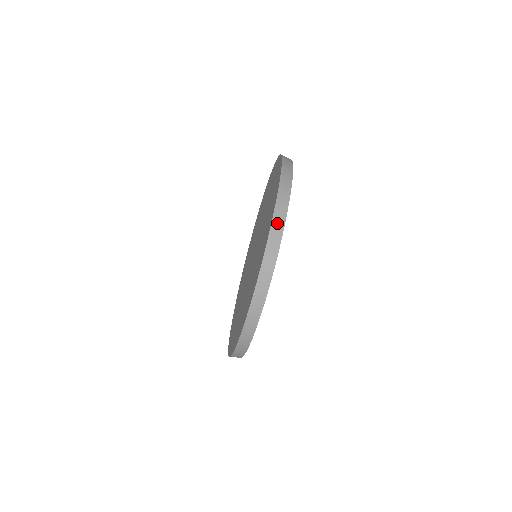
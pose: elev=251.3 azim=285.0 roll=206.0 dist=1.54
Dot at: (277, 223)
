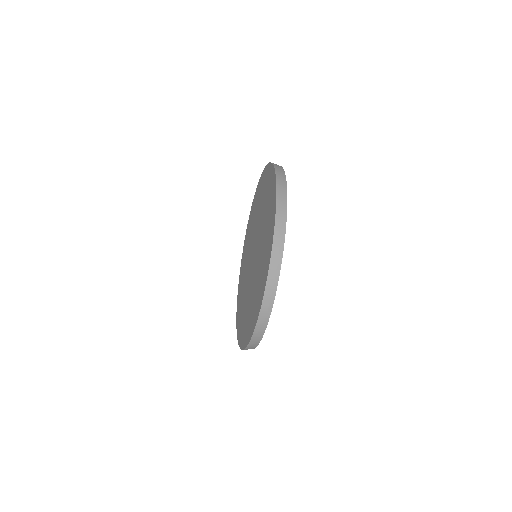
Dot at: (271, 283)
